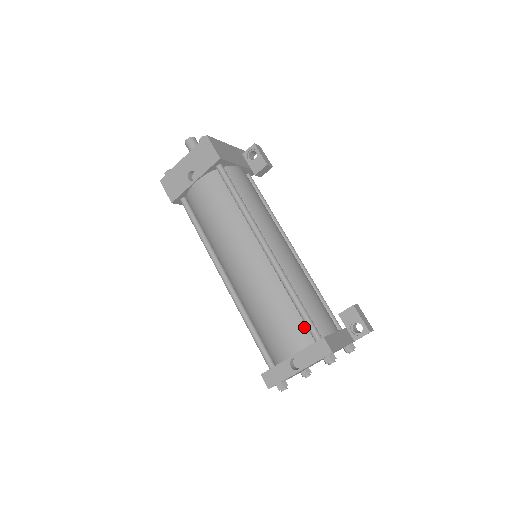
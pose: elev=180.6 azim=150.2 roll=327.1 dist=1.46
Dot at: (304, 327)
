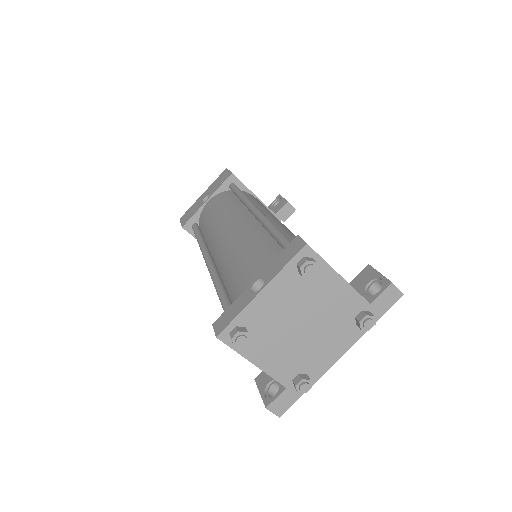
Dot at: occluded
